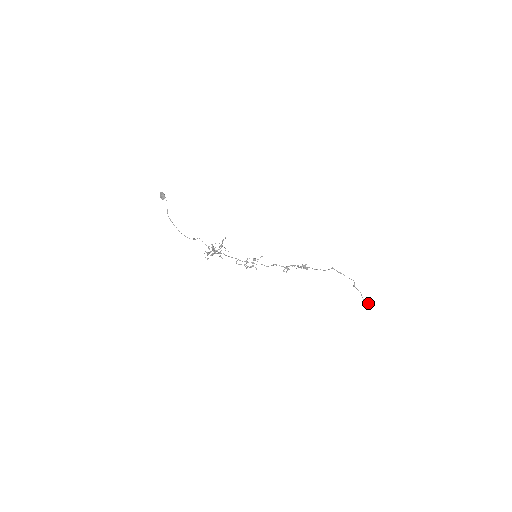
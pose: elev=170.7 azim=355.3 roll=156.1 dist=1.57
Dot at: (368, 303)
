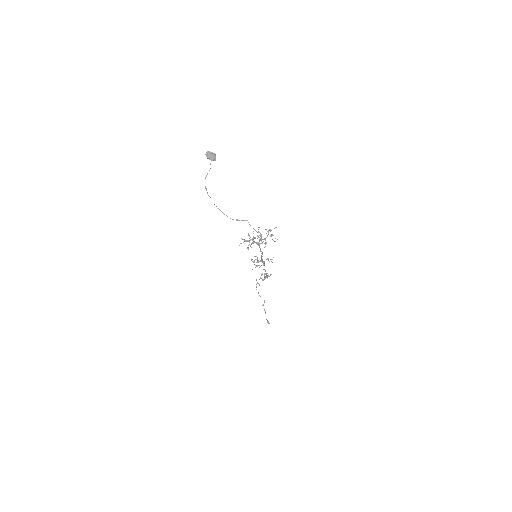
Dot at: (269, 323)
